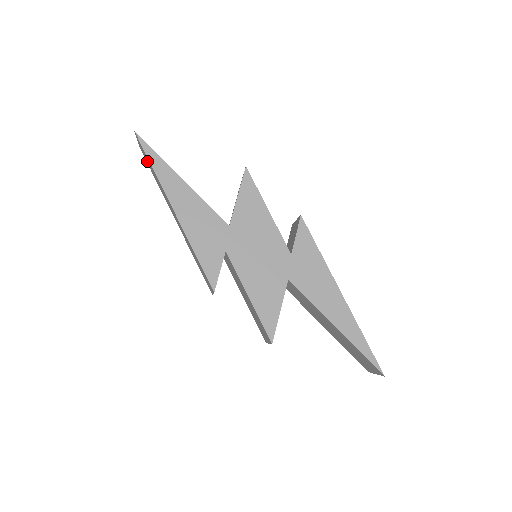
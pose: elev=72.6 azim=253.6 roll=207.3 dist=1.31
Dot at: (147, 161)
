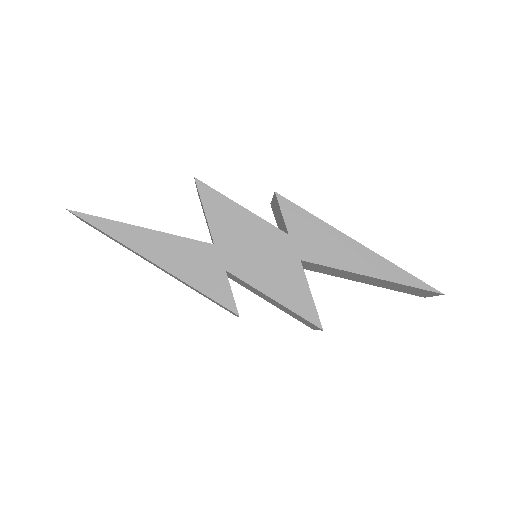
Dot at: occluded
